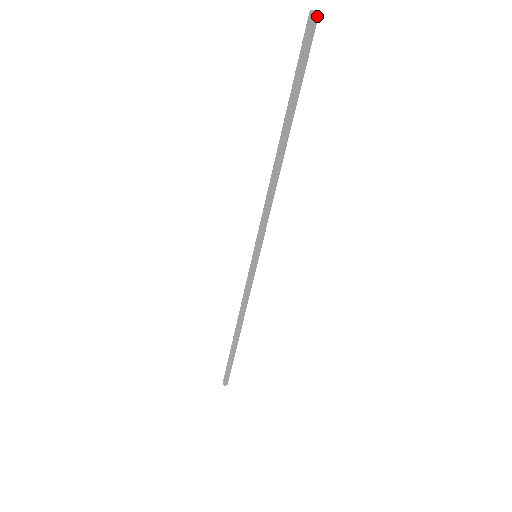
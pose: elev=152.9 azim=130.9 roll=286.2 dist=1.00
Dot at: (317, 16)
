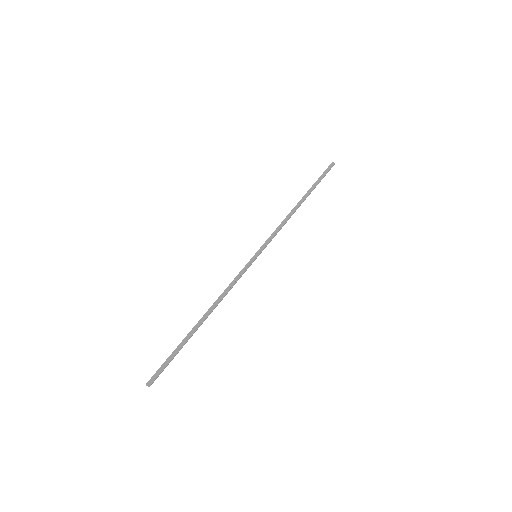
Dot at: (333, 165)
